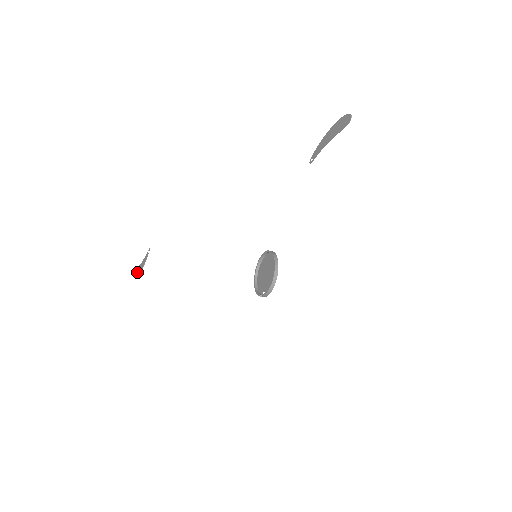
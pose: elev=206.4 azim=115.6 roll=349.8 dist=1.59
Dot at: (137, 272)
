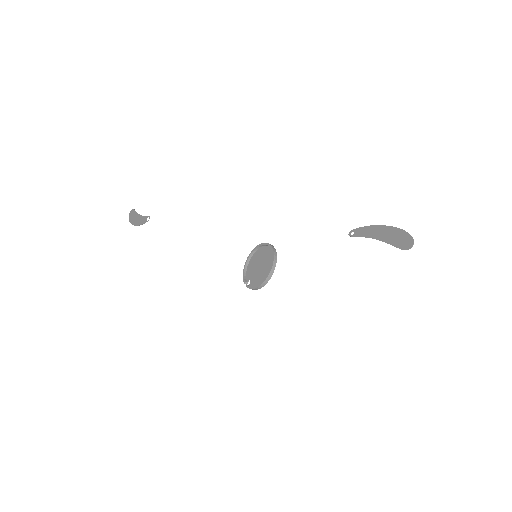
Dot at: (132, 216)
